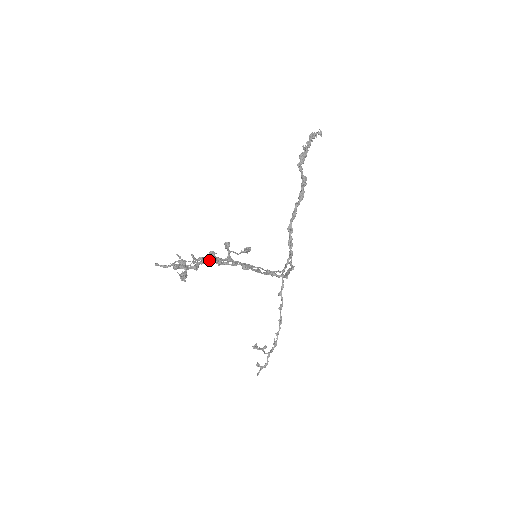
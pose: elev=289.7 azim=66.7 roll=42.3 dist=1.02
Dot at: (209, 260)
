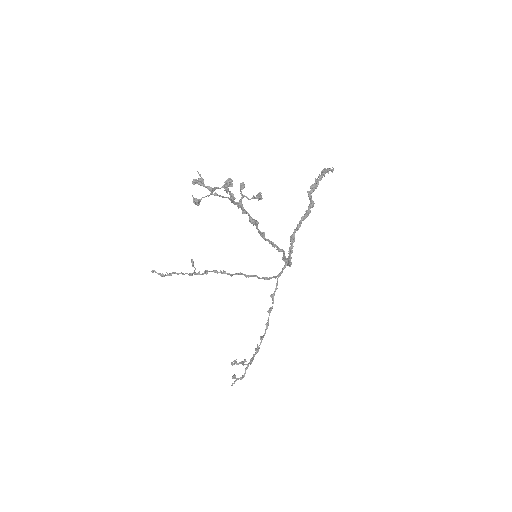
Dot at: (224, 190)
